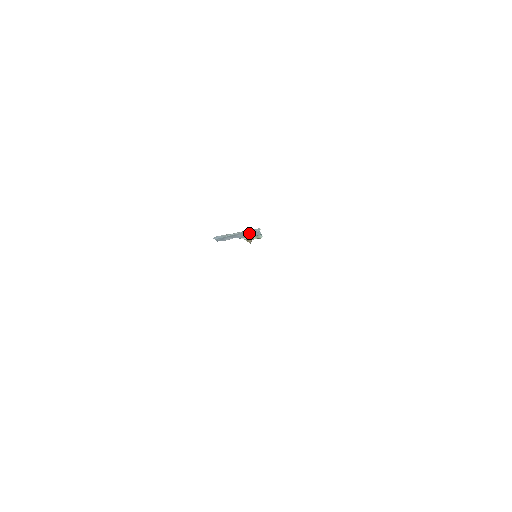
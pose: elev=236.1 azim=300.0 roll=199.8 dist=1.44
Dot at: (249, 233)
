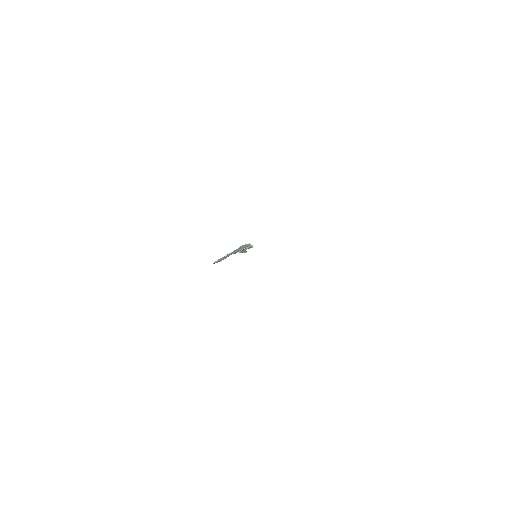
Dot at: (240, 248)
